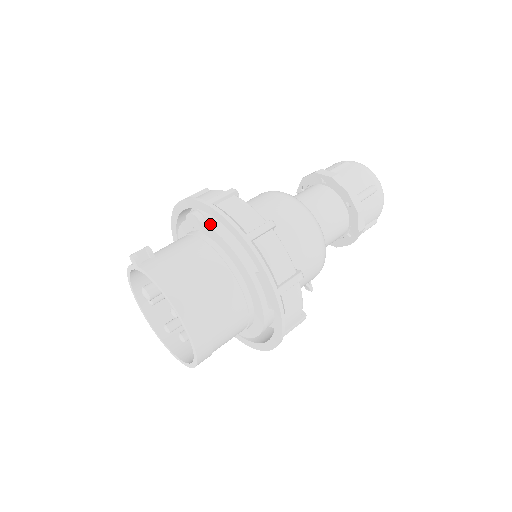
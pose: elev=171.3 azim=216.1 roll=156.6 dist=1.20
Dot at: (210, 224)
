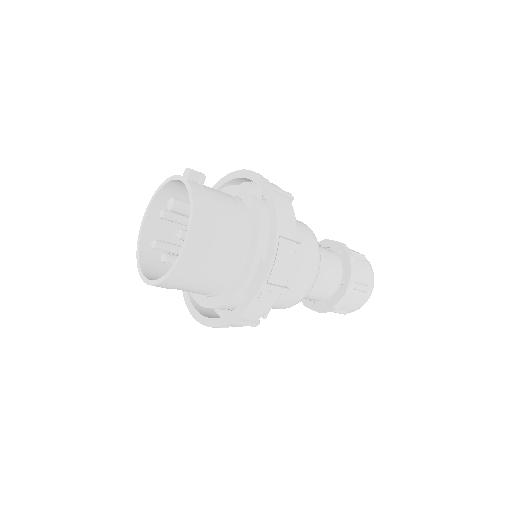
Dot at: (258, 201)
